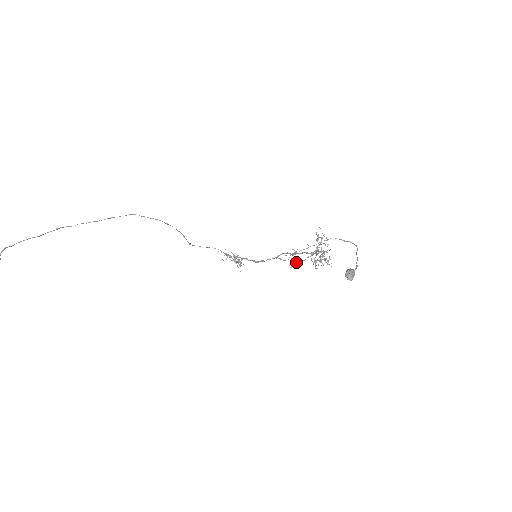
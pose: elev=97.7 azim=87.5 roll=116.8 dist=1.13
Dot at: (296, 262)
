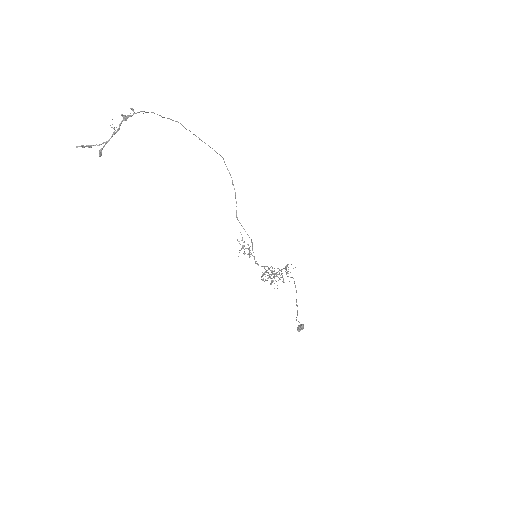
Dot at: (265, 274)
